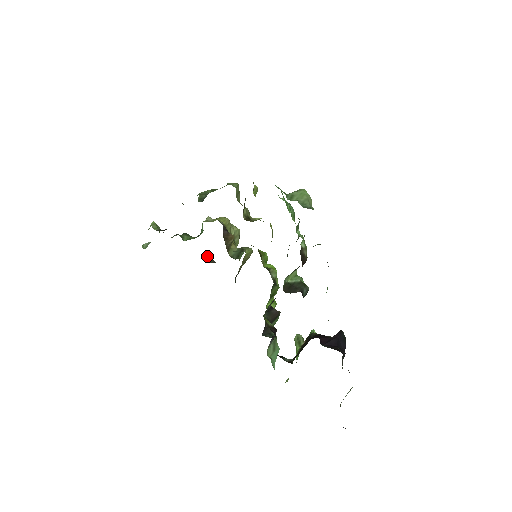
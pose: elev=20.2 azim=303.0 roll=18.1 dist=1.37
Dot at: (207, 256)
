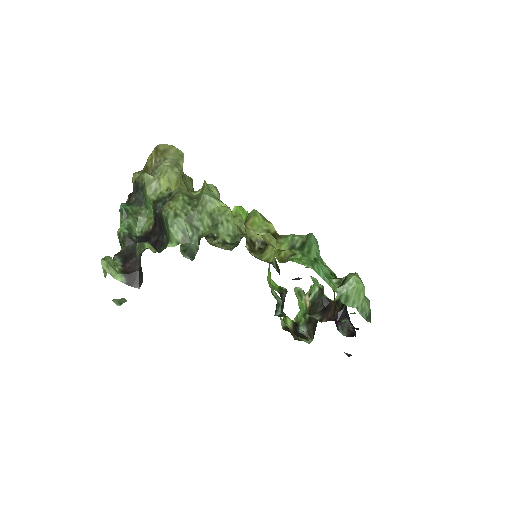
Dot at: occluded
